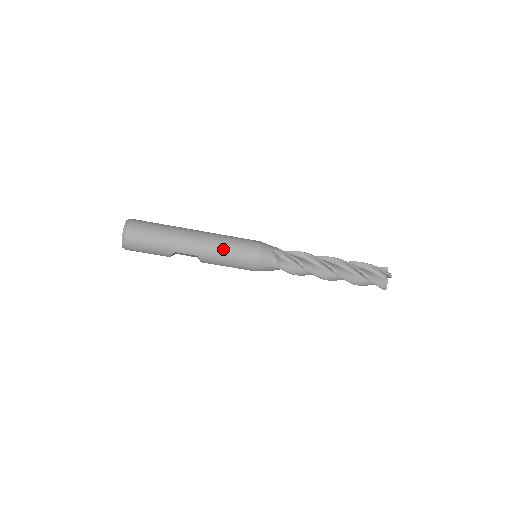
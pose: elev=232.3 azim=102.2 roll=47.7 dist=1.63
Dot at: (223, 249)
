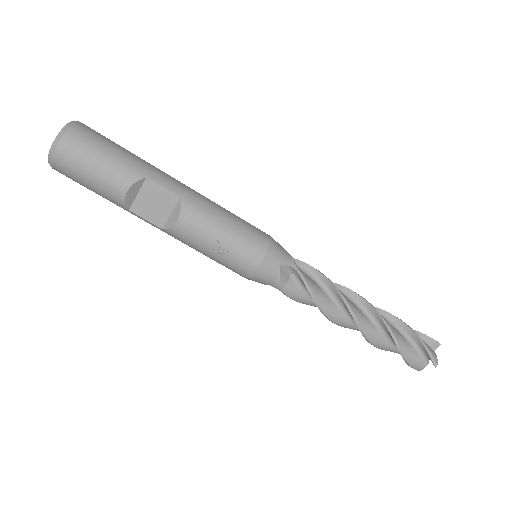
Dot at: (220, 207)
